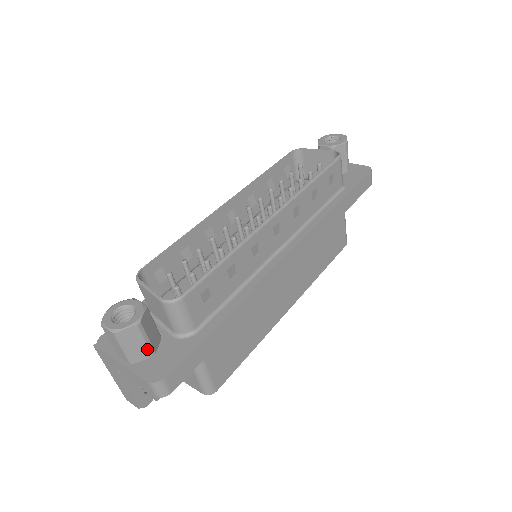
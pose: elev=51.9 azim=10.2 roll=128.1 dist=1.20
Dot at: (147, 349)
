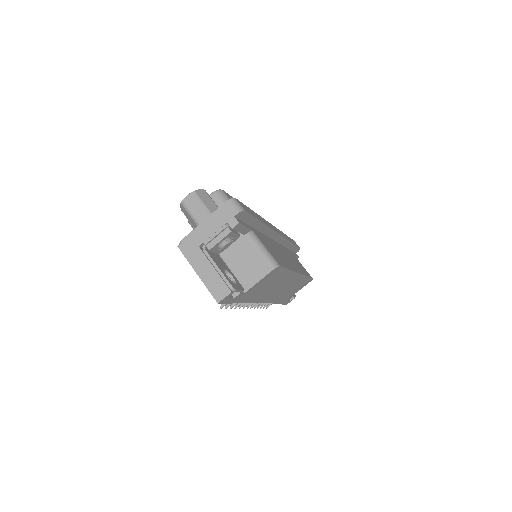
Dot at: (216, 207)
